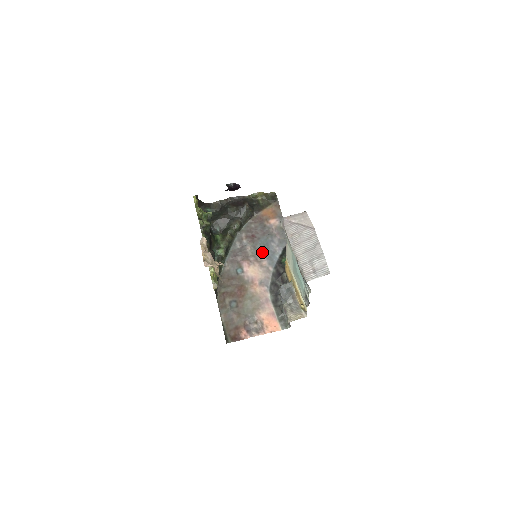
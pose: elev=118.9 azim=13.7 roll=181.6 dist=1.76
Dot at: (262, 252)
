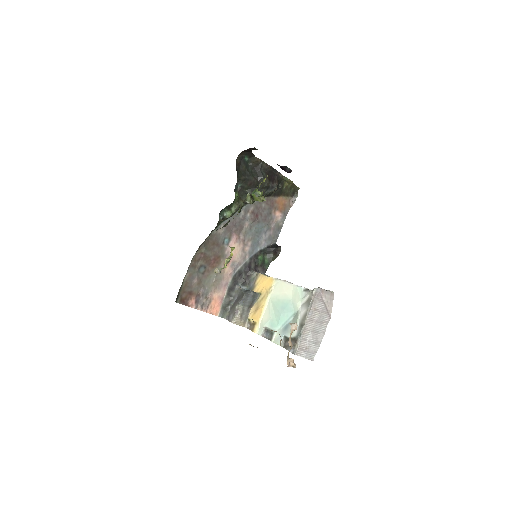
Dot at: (252, 237)
